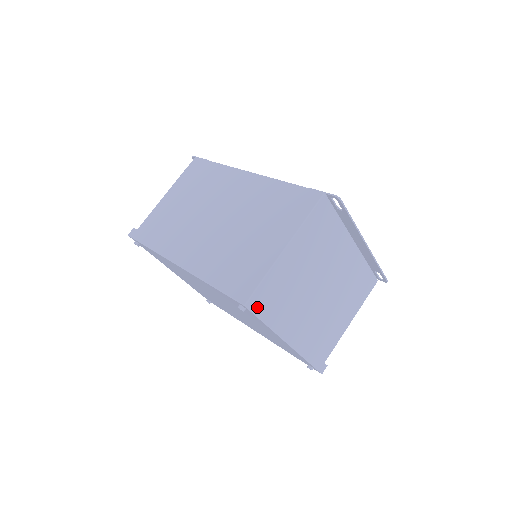
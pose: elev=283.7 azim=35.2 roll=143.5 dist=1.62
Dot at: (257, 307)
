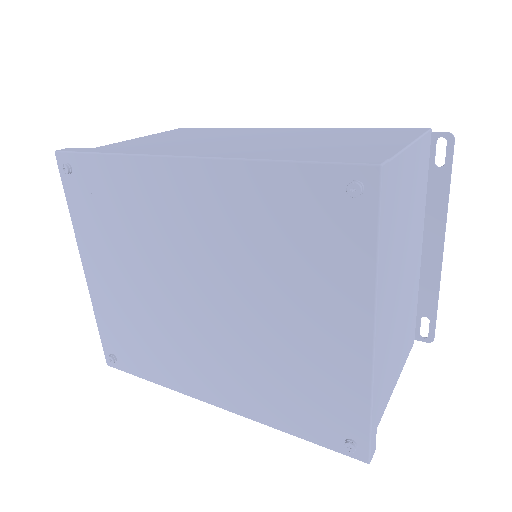
Dot at: (384, 194)
